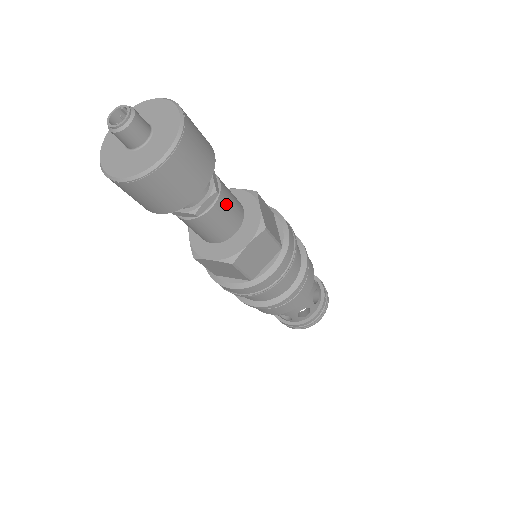
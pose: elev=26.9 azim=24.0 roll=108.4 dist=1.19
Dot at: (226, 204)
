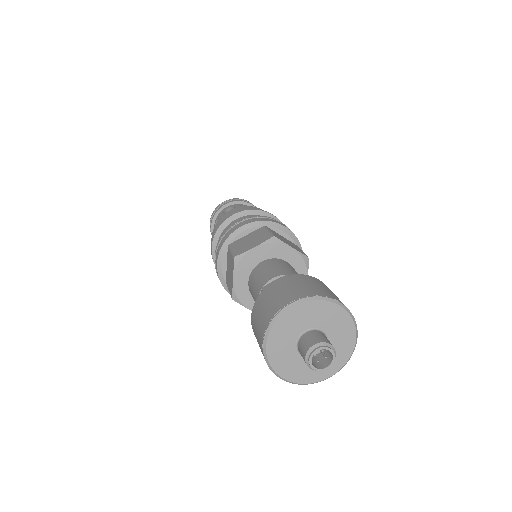
Dot at: occluded
